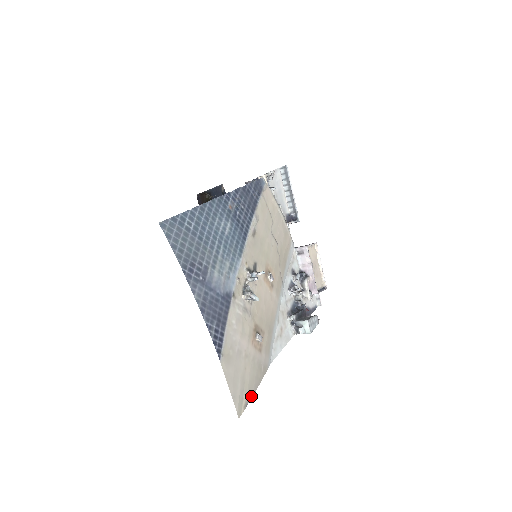
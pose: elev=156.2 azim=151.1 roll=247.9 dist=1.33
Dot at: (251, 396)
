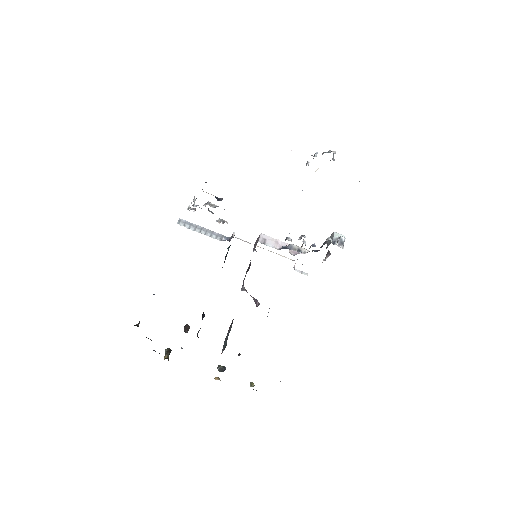
Dot at: occluded
